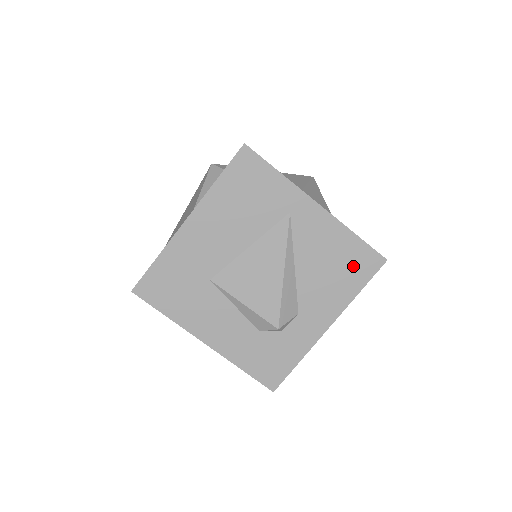
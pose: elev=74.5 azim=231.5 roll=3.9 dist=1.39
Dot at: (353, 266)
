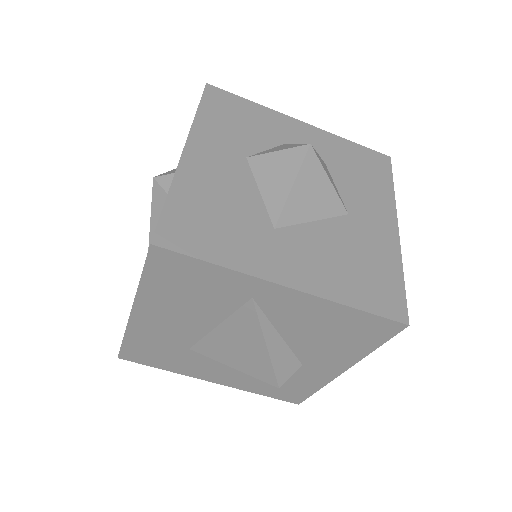
Dot at: (359, 332)
